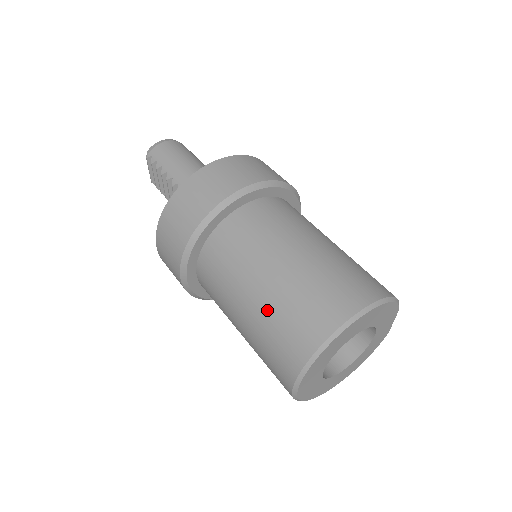
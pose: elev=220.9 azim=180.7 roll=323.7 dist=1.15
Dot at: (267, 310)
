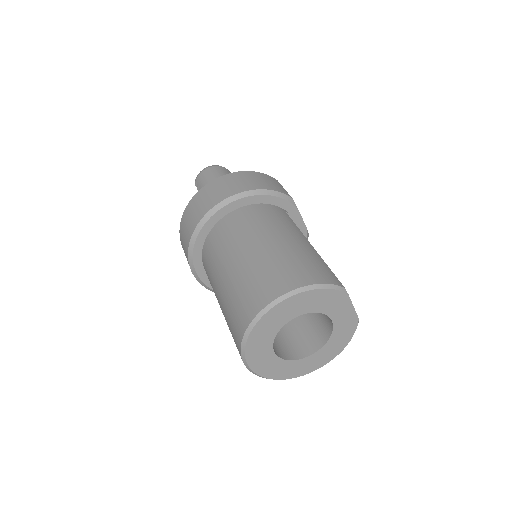
Dot at: (225, 300)
